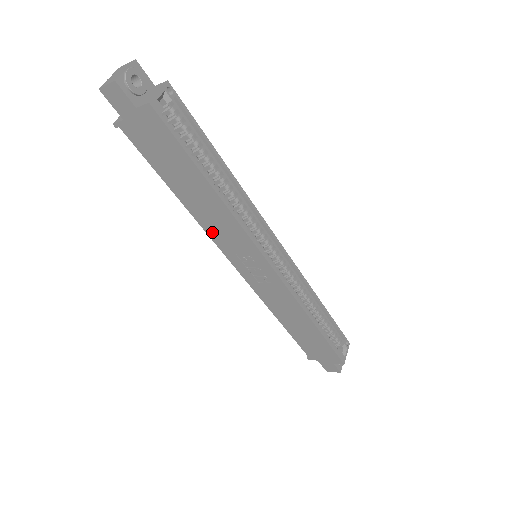
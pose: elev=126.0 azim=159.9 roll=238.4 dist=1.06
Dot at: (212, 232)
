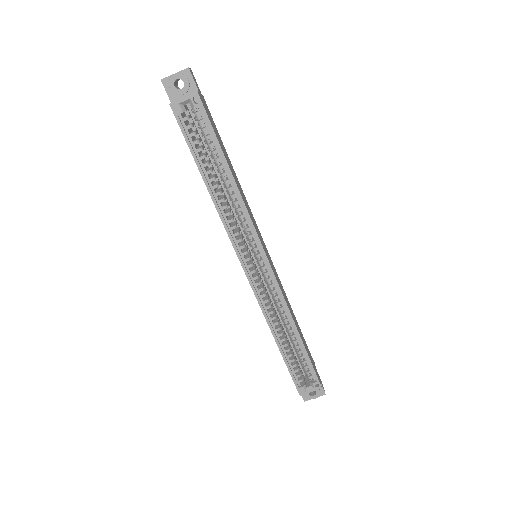
Dot at: occluded
